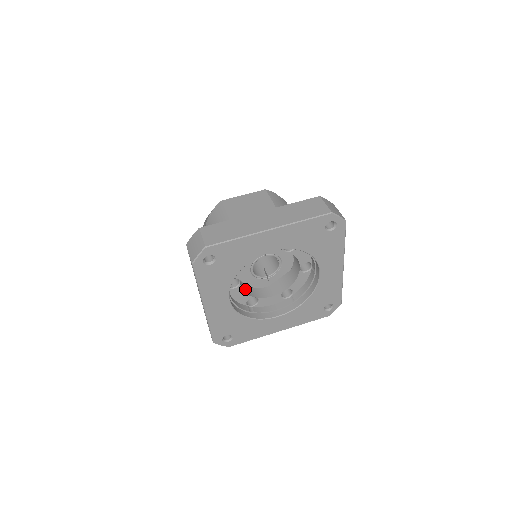
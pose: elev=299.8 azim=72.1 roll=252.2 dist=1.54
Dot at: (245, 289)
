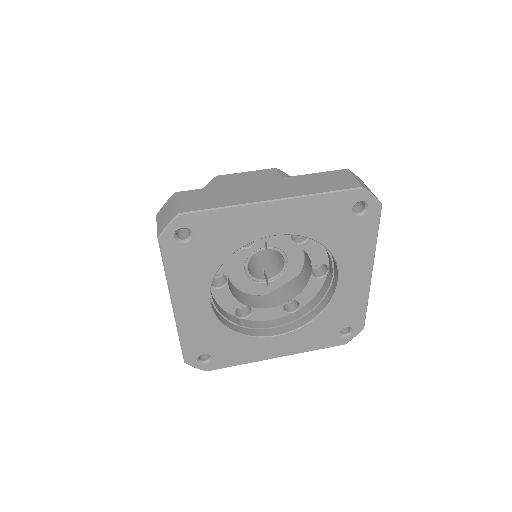
Dot at: (235, 293)
